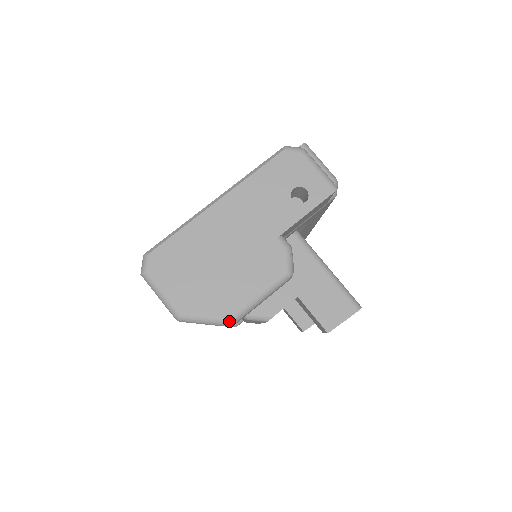
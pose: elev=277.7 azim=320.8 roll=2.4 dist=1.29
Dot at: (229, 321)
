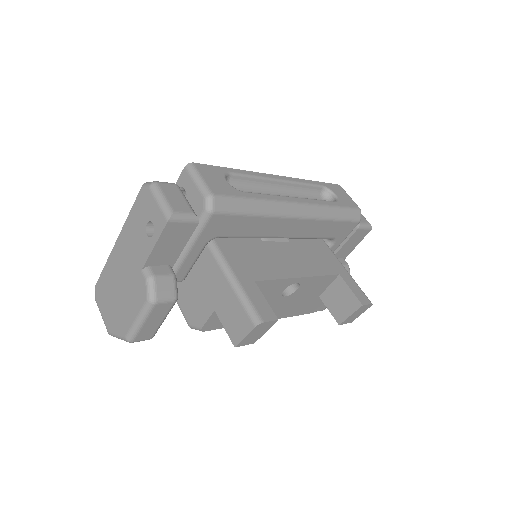
Dot at: (126, 339)
